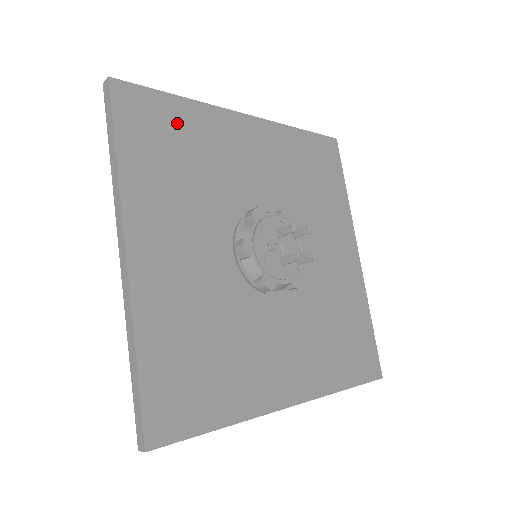
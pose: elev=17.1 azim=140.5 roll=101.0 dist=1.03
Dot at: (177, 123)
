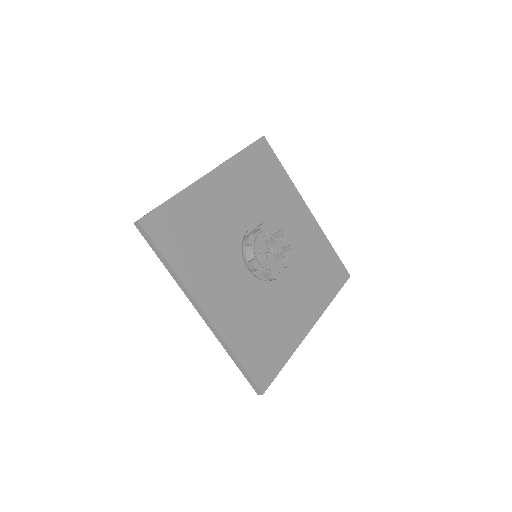
Dot at: (182, 216)
